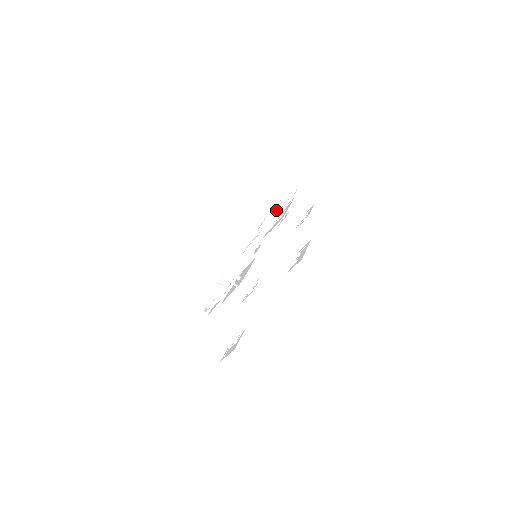
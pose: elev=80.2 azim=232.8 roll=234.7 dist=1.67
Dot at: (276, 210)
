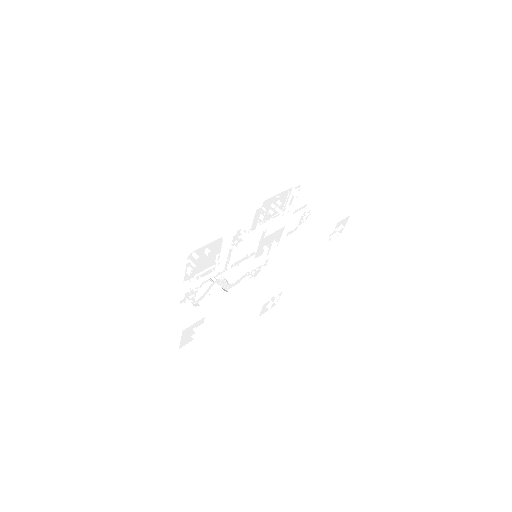
Dot at: (273, 204)
